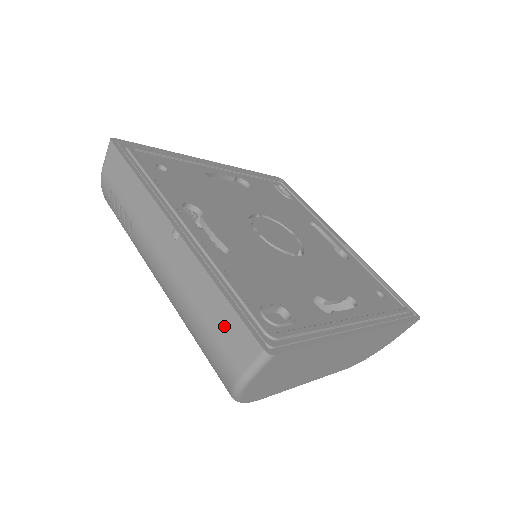
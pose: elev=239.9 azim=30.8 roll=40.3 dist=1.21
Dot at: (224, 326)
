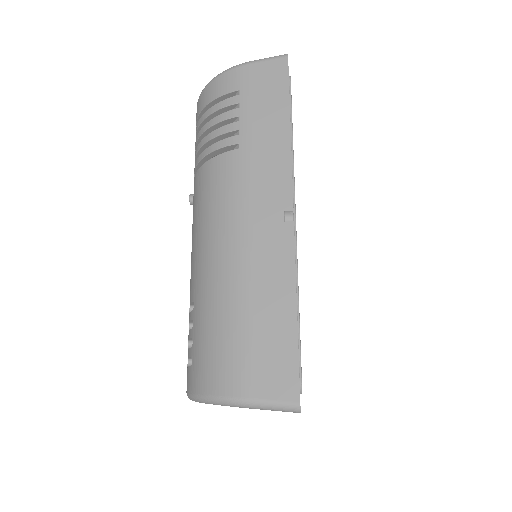
Dot at: (271, 344)
